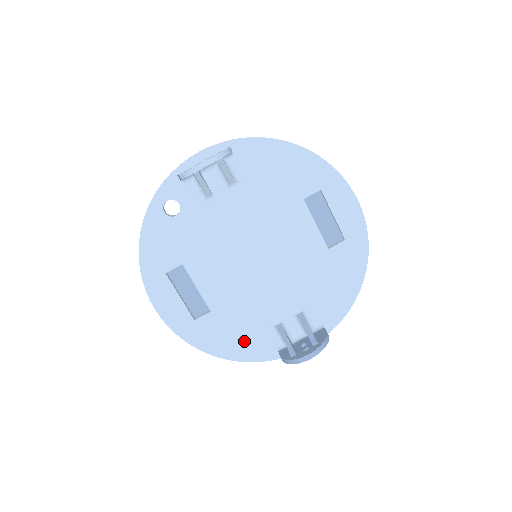
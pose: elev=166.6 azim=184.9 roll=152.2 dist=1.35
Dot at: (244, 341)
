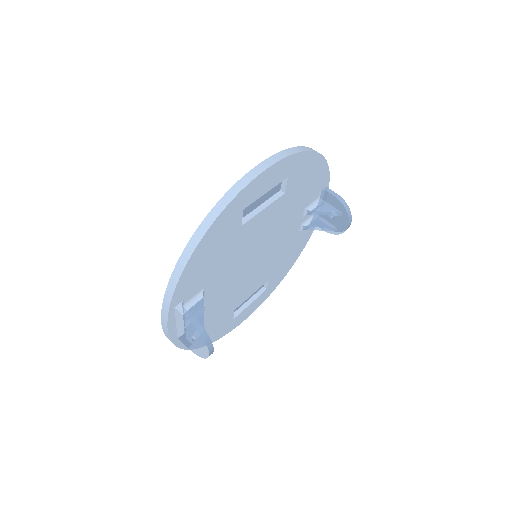
Dot at: (296, 250)
